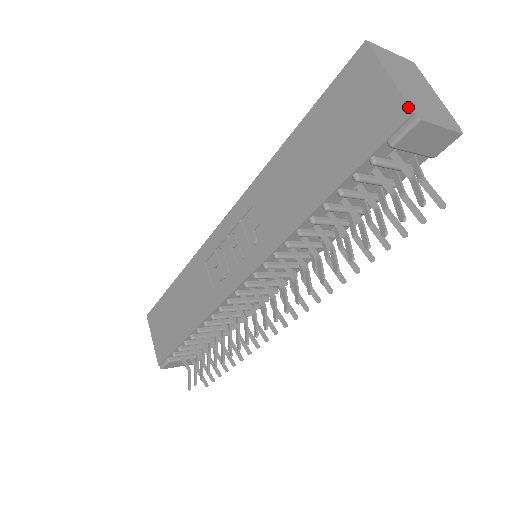
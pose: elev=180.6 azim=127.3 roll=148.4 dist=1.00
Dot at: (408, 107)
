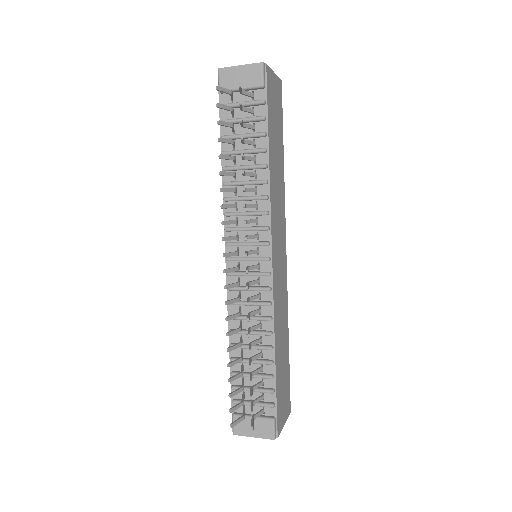
Dot at: occluded
